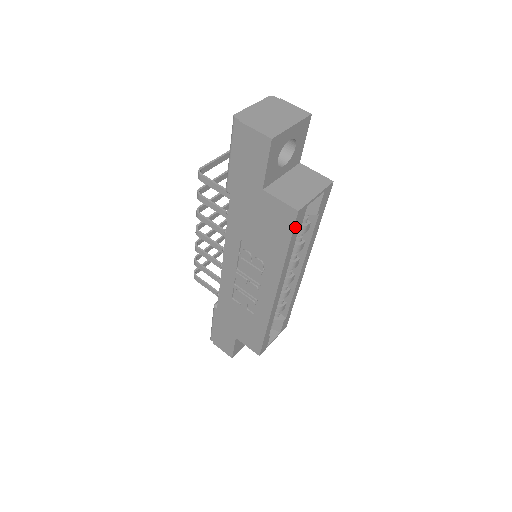
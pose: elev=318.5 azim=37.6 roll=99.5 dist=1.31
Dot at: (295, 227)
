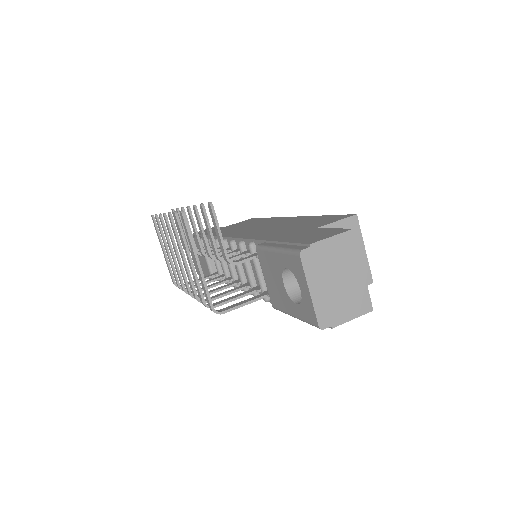
Dot at: occluded
